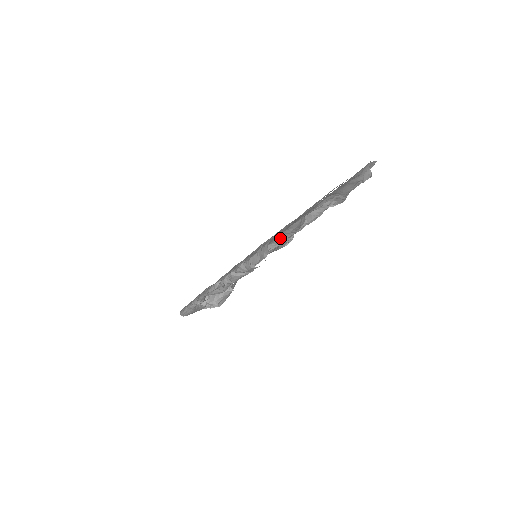
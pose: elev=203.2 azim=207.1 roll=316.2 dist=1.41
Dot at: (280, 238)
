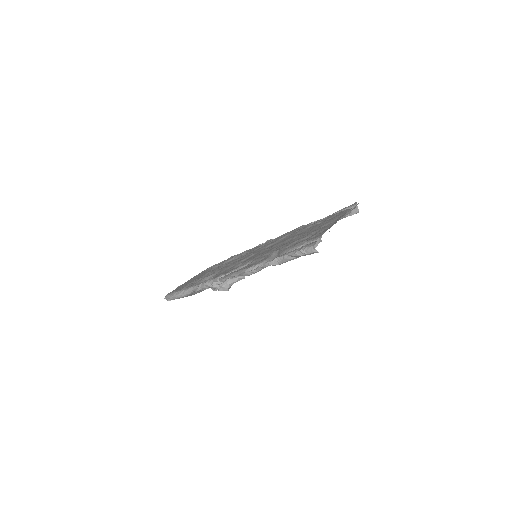
Dot at: occluded
